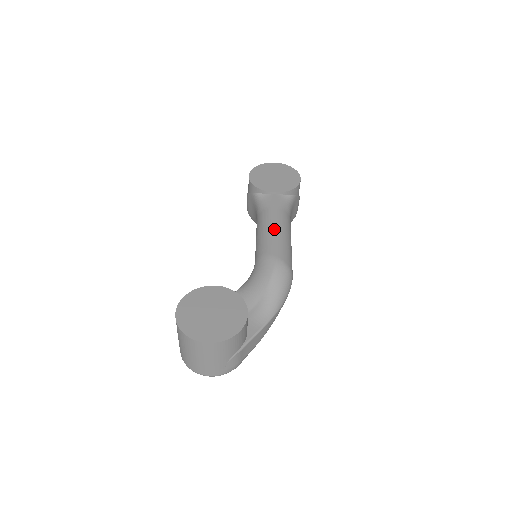
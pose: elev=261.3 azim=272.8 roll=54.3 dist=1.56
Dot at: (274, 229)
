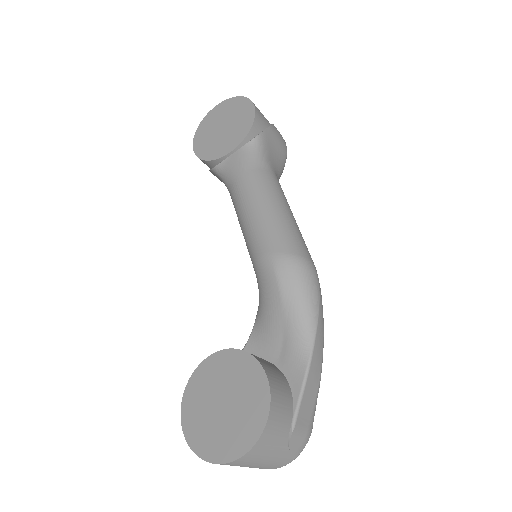
Dot at: (251, 210)
